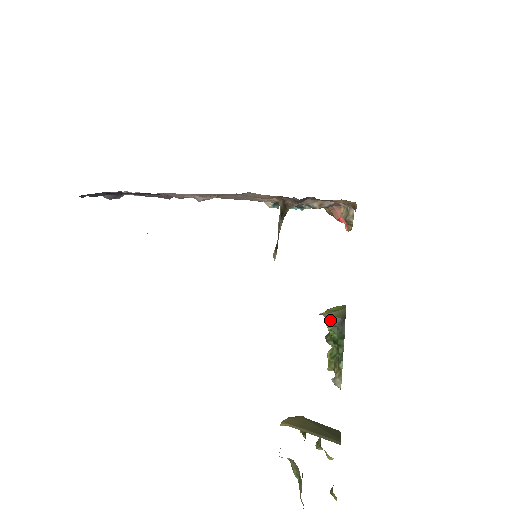
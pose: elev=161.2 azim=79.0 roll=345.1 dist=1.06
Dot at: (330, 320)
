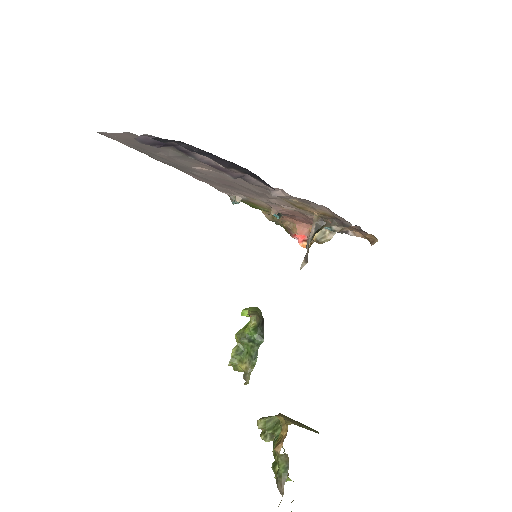
Dot at: (256, 321)
